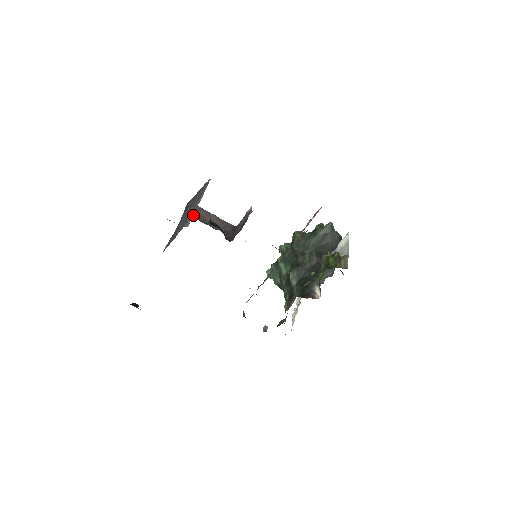
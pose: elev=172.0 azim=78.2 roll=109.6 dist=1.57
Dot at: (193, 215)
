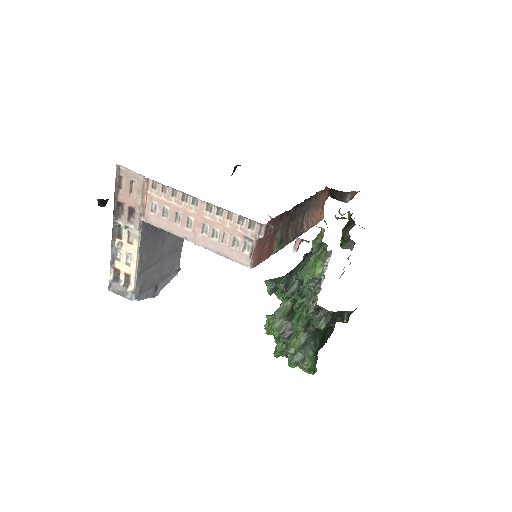
Dot at: occluded
